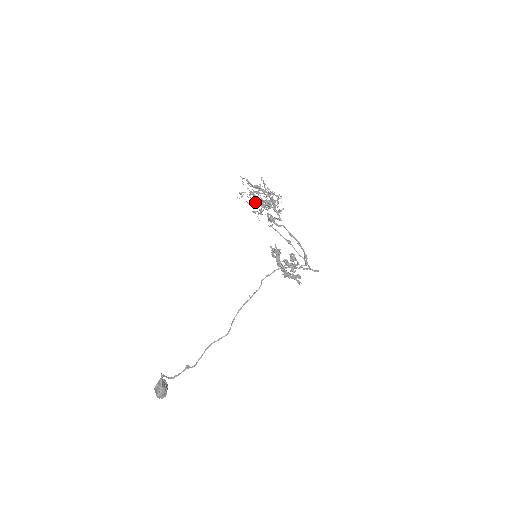
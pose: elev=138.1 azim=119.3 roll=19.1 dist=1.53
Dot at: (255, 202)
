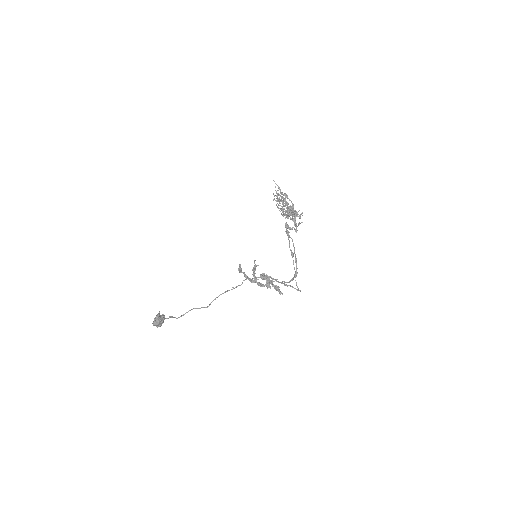
Dot at: occluded
